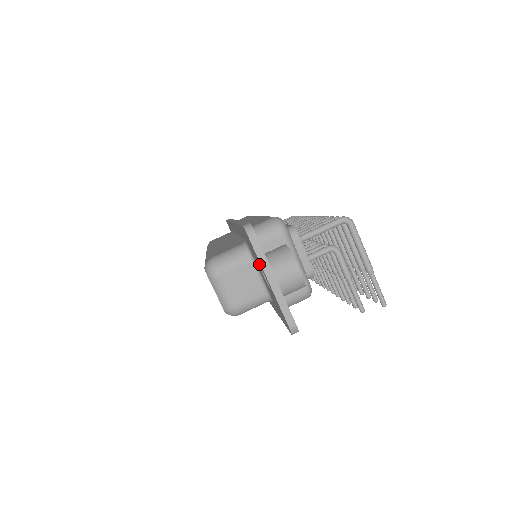
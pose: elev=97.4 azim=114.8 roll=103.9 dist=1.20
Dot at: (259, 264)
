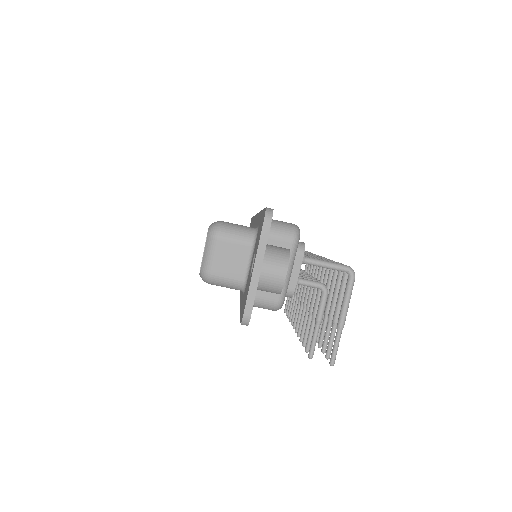
Dot at: occluded
